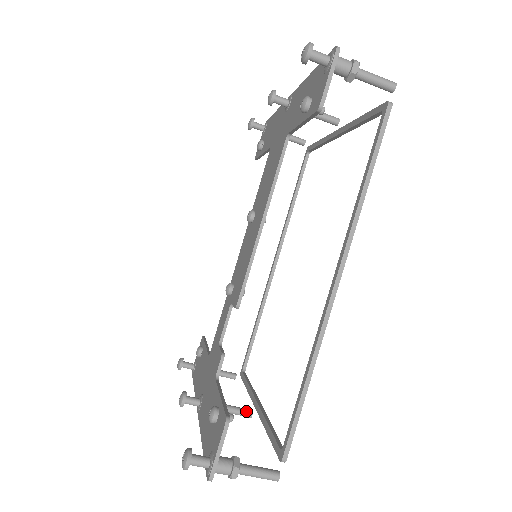
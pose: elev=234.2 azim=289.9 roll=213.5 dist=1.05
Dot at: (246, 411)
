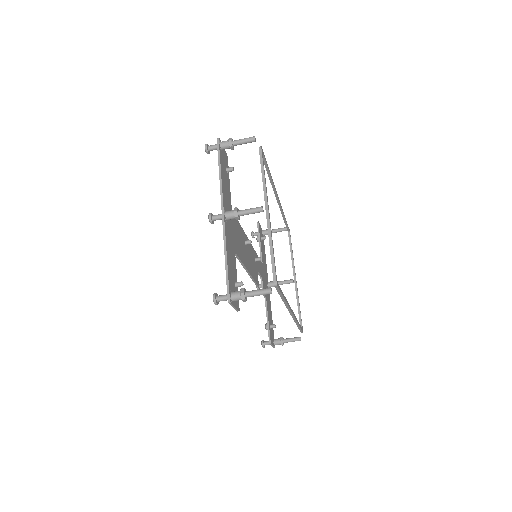
Dot at: (290, 282)
